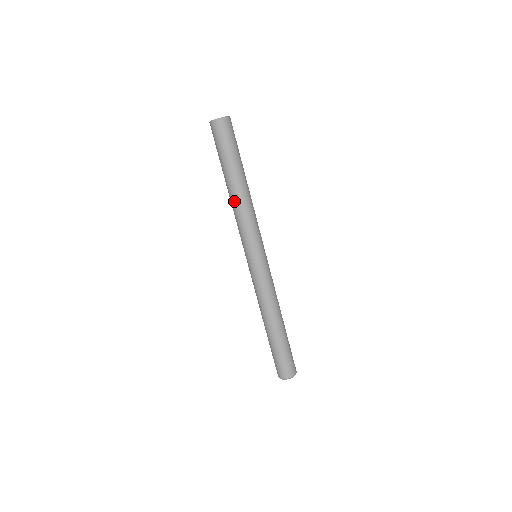
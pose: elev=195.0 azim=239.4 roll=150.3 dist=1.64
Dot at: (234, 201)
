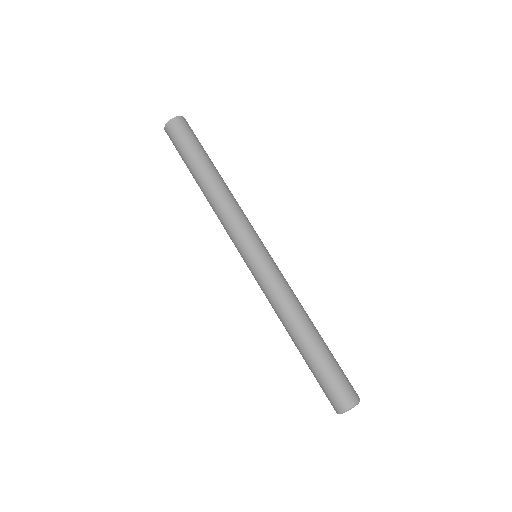
Dot at: (209, 203)
